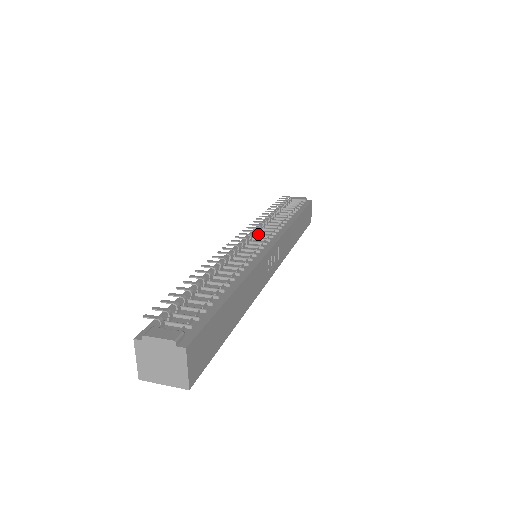
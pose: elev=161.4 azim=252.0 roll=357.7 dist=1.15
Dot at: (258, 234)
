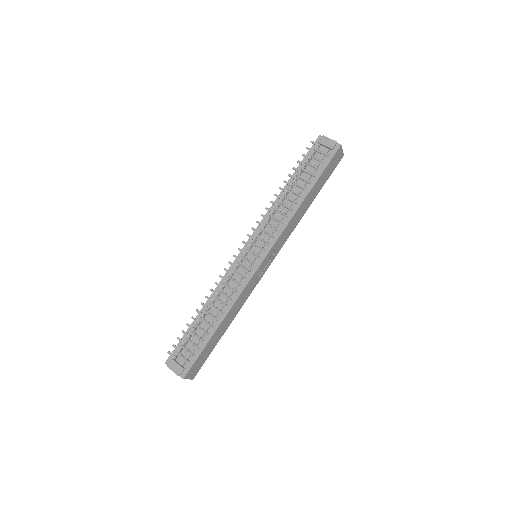
Dot at: (259, 238)
